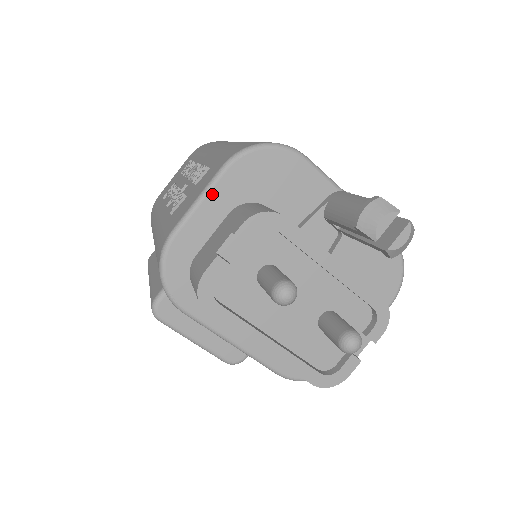
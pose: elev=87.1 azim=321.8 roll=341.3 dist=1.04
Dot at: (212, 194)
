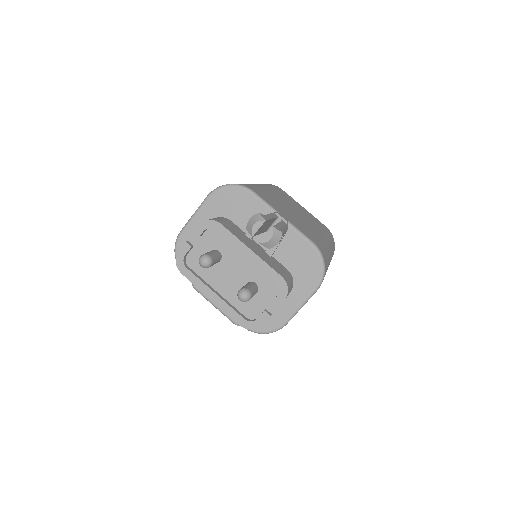
Dot at: (200, 211)
